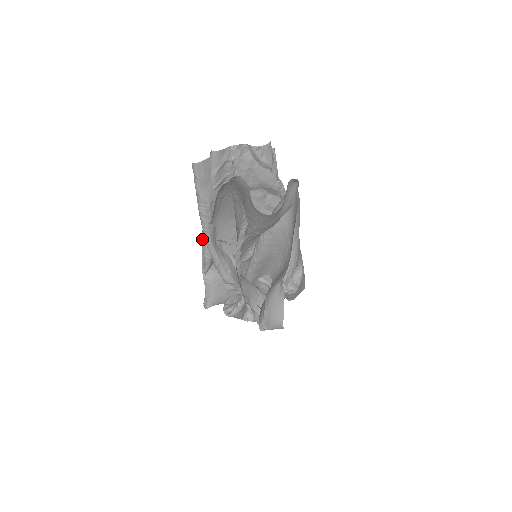
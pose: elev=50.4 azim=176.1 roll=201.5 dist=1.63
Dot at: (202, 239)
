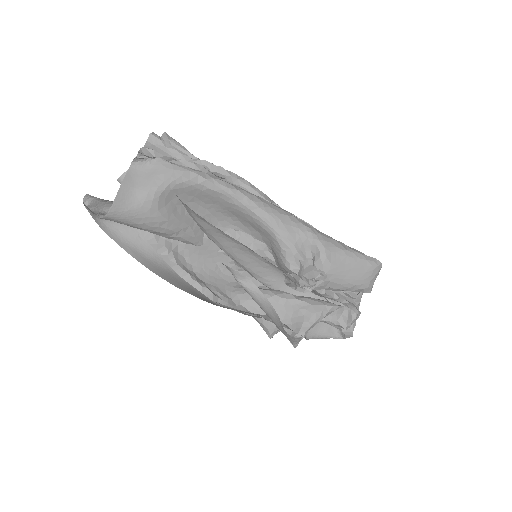
Dot at: occluded
